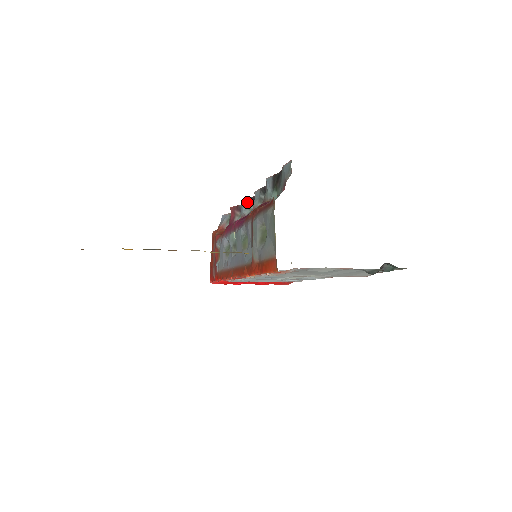
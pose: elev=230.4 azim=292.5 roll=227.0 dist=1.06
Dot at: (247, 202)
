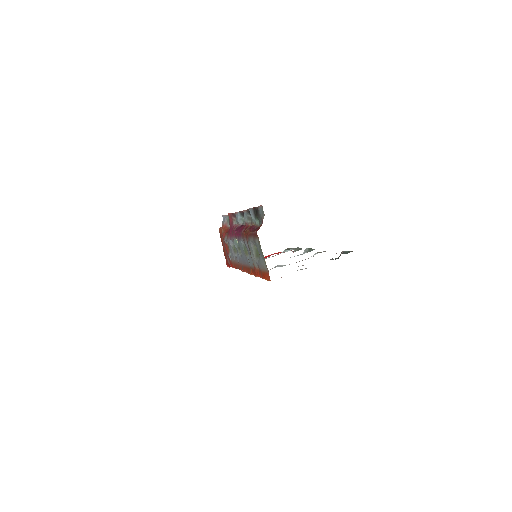
Dot at: (239, 214)
